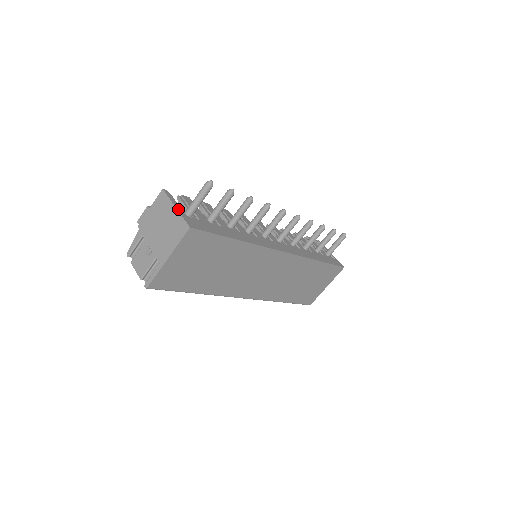
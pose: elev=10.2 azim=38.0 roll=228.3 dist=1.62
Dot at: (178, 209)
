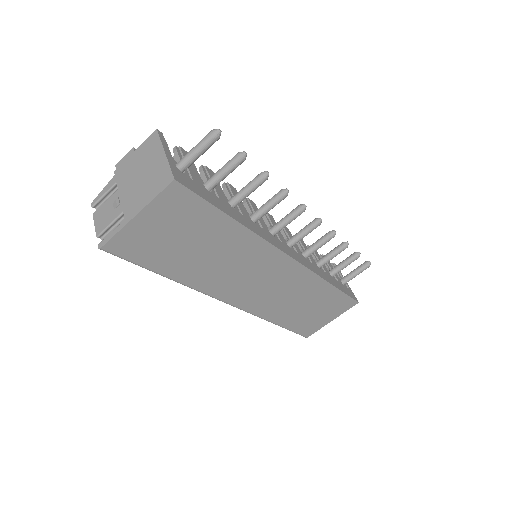
Dot at: (167, 156)
